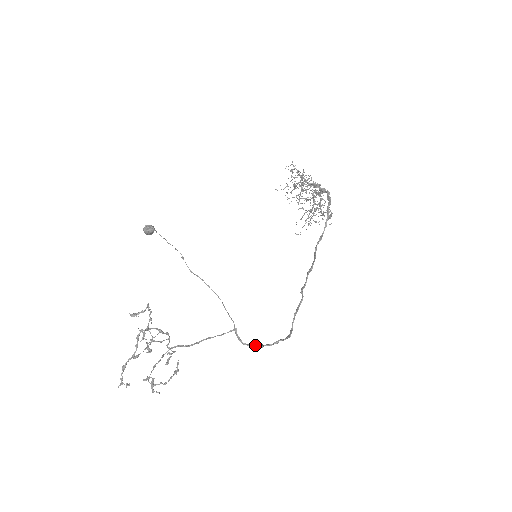
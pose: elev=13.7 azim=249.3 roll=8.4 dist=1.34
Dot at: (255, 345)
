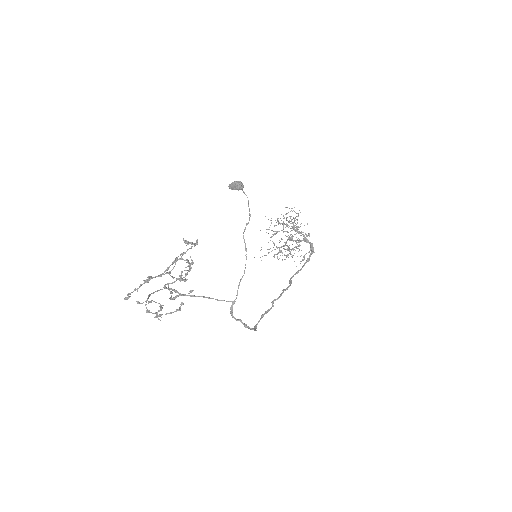
Dot at: occluded
